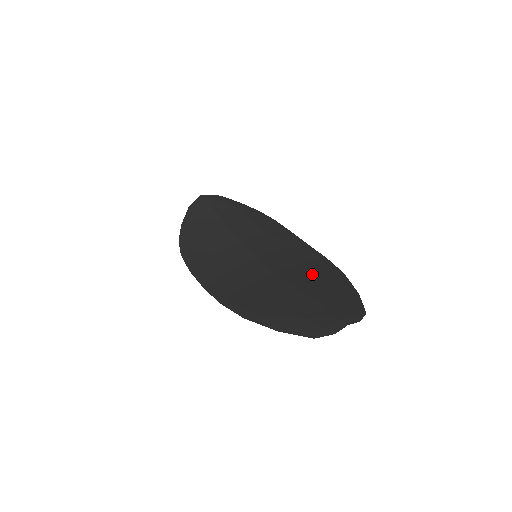
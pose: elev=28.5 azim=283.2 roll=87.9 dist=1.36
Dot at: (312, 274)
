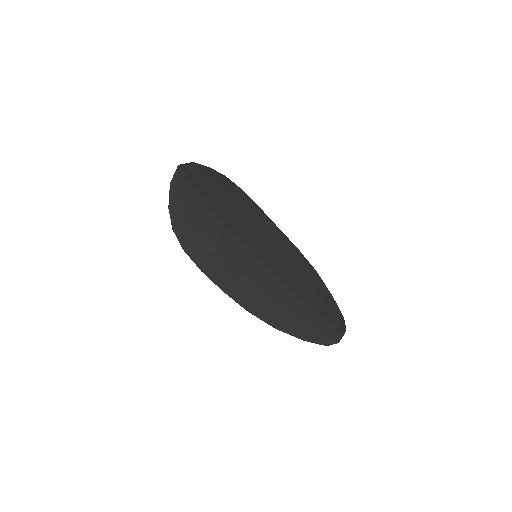
Dot at: (302, 278)
